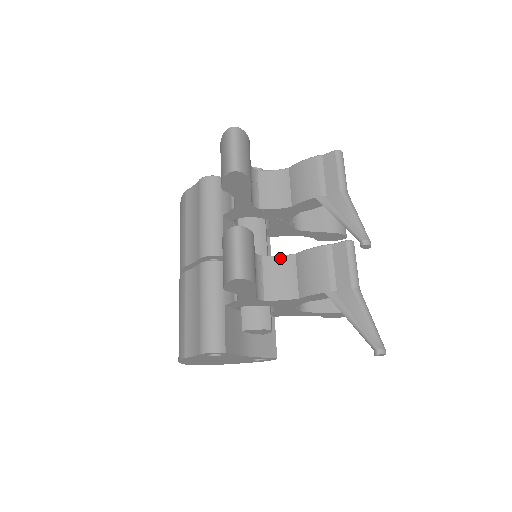
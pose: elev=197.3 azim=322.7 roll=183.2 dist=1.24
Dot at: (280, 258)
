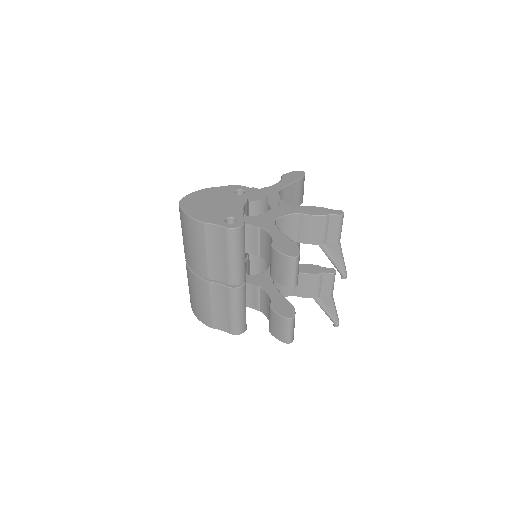
Dot at: occluded
